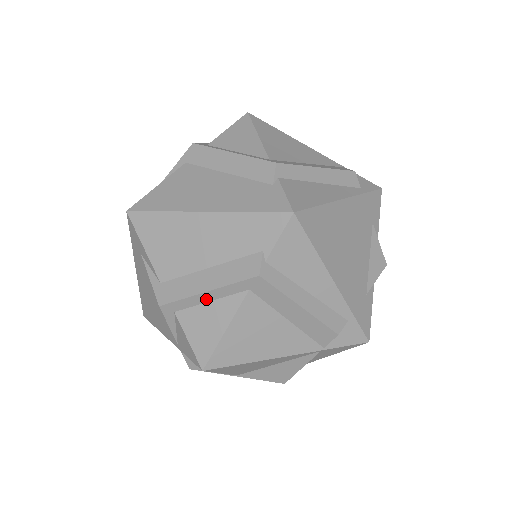
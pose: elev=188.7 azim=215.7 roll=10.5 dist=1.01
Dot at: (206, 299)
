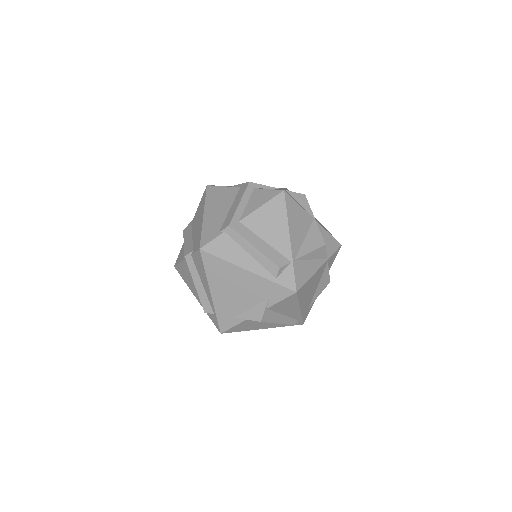
Dot at: occluded
